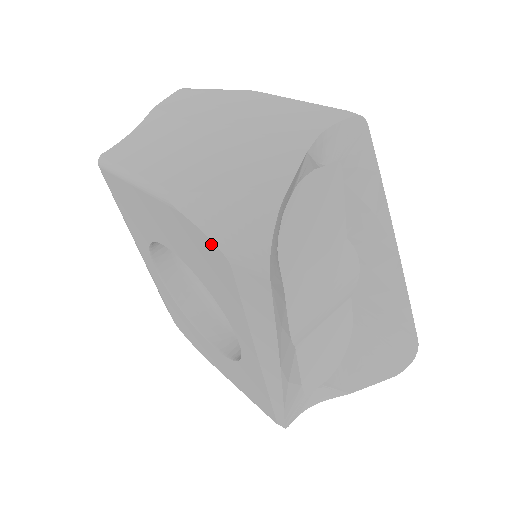
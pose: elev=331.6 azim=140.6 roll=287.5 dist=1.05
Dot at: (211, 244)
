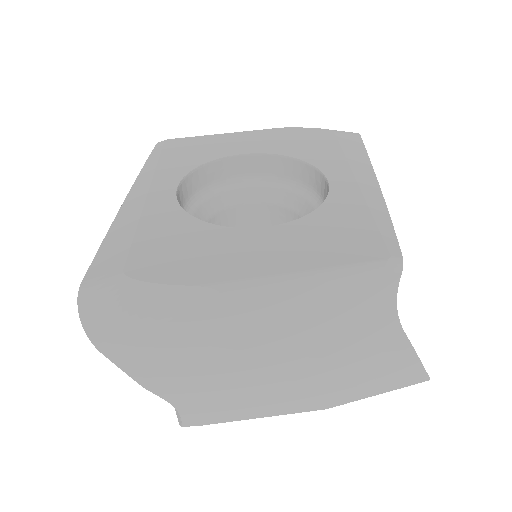
Dot at: occluded
